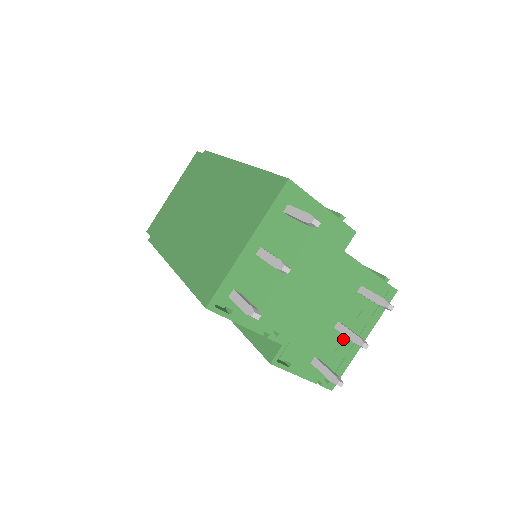
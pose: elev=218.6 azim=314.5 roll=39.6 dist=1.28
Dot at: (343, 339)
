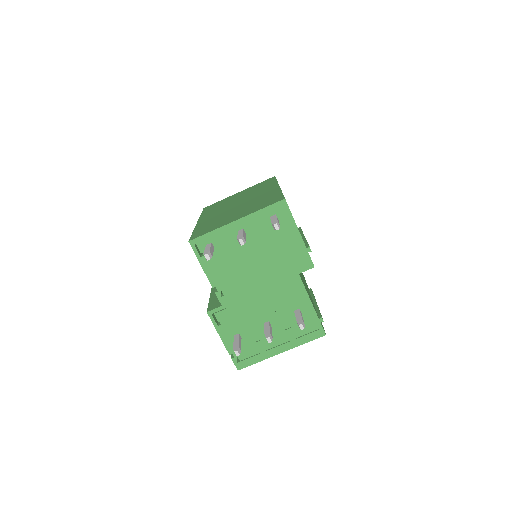
Dot at: occluded
